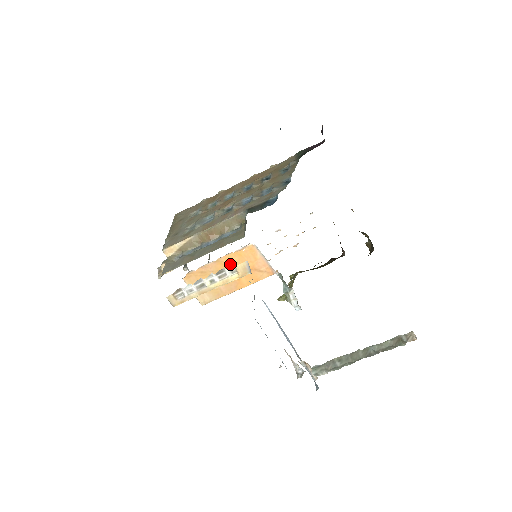
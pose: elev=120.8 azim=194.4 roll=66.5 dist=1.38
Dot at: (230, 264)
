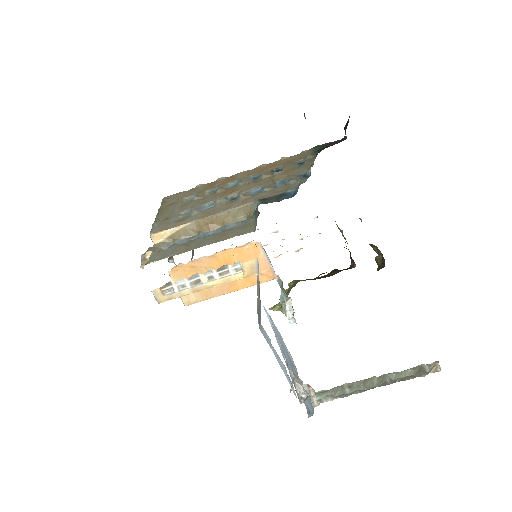
Dot at: (227, 261)
